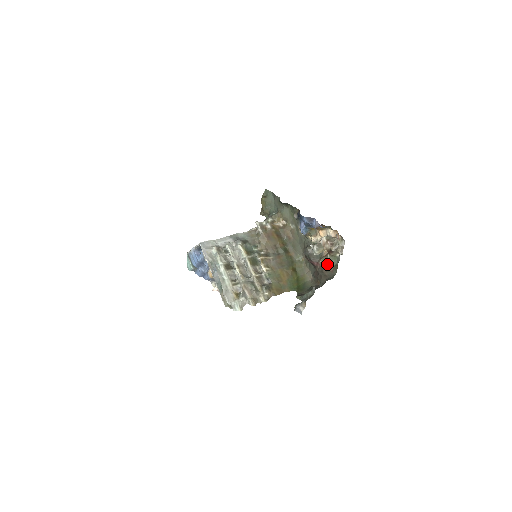
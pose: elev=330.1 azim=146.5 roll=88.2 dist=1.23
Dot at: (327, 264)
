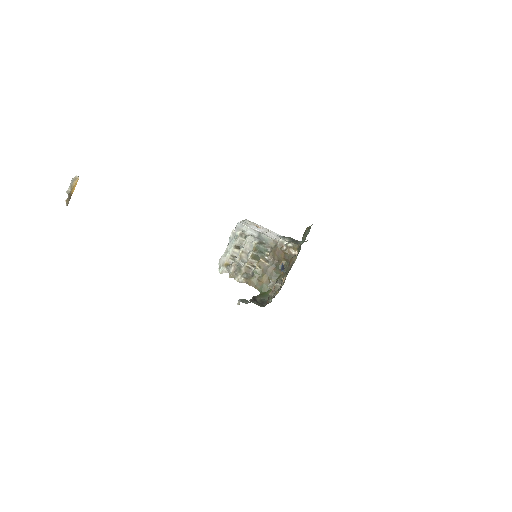
Dot at: (269, 298)
